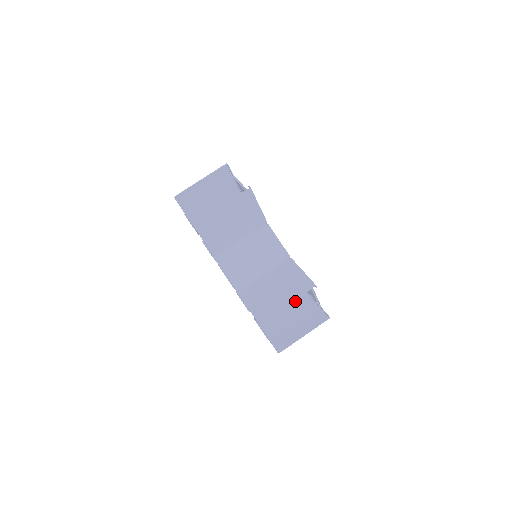
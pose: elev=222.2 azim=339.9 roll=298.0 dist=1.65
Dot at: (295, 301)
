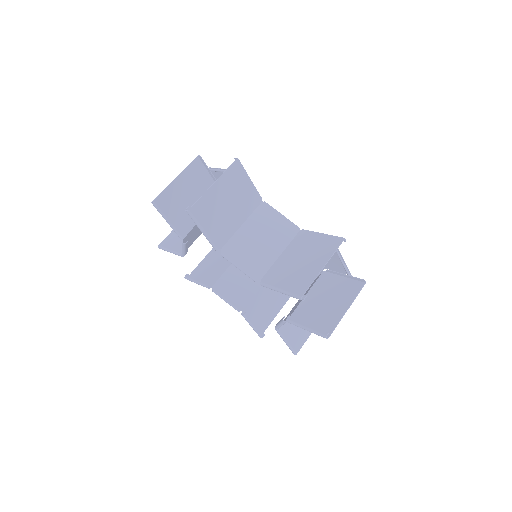
Dot at: (318, 284)
